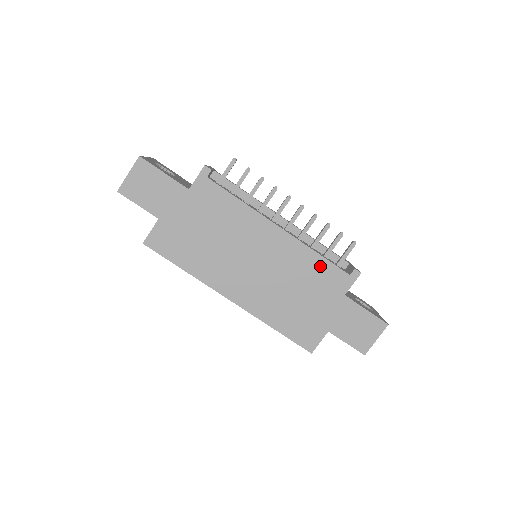
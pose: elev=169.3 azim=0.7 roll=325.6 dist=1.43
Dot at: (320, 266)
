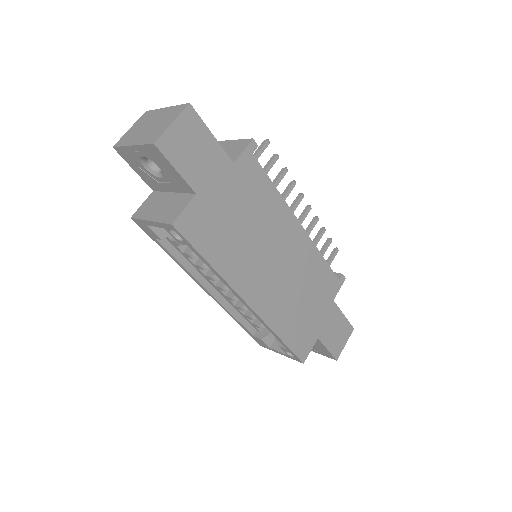
Dot at: (322, 270)
